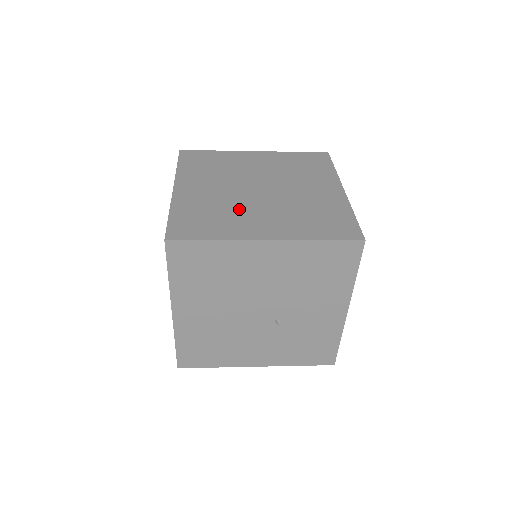
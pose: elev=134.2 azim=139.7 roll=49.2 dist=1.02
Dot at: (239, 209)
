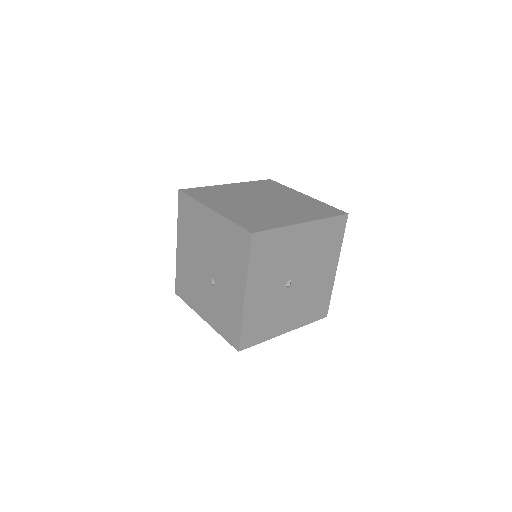
Dot at: (232, 199)
